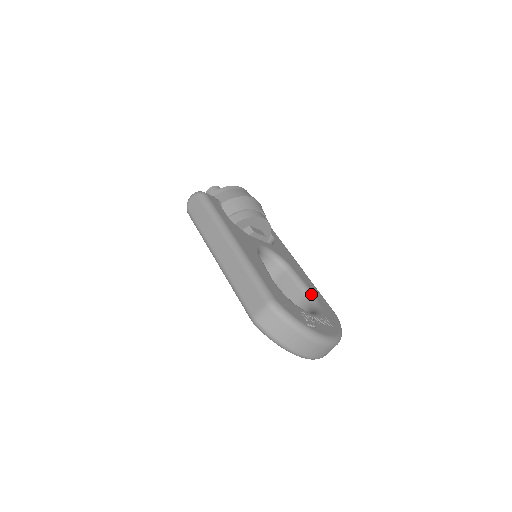
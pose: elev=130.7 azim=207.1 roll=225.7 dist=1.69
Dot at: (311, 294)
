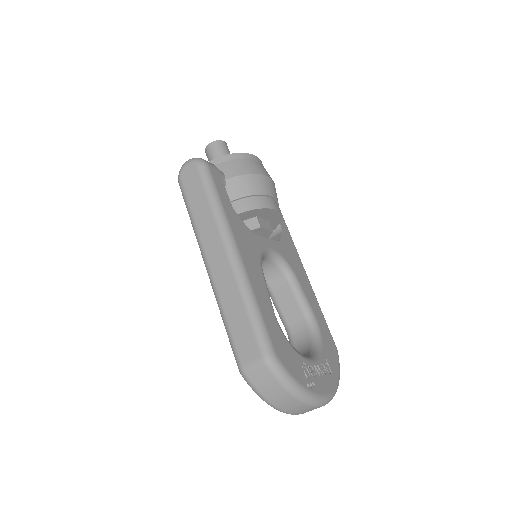
Dot at: (313, 319)
